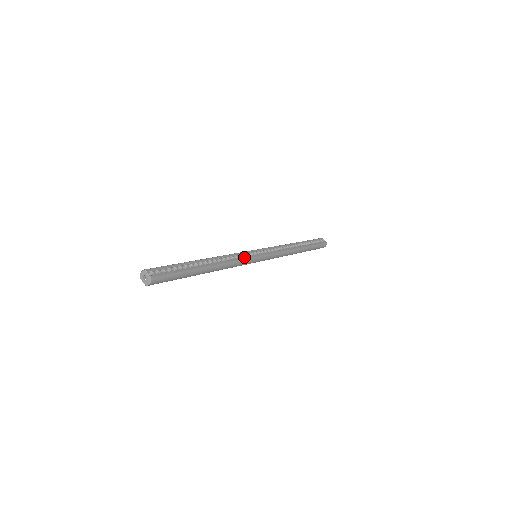
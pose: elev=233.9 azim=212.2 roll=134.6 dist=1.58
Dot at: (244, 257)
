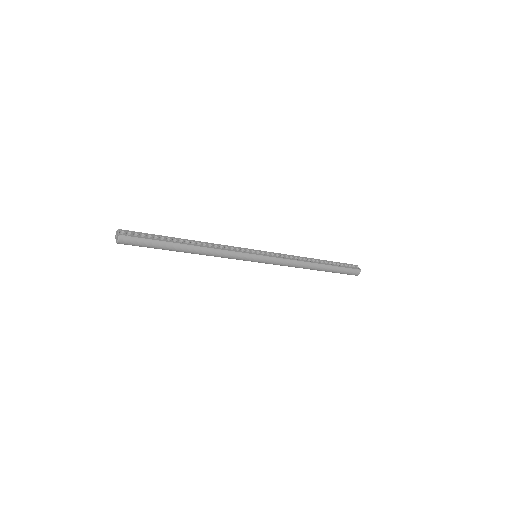
Dot at: (237, 250)
